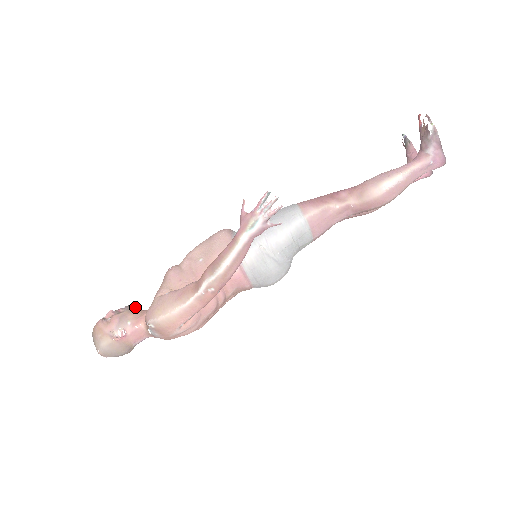
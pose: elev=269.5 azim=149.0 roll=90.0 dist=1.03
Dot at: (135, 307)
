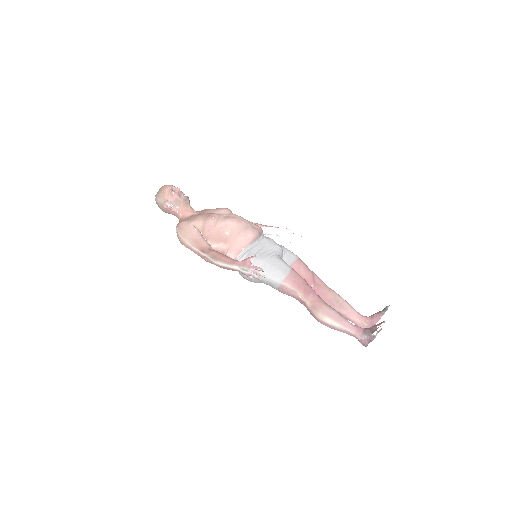
Dot at: (189, 201)
